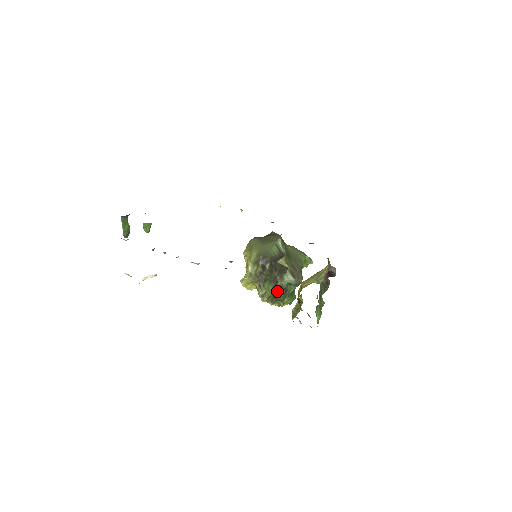
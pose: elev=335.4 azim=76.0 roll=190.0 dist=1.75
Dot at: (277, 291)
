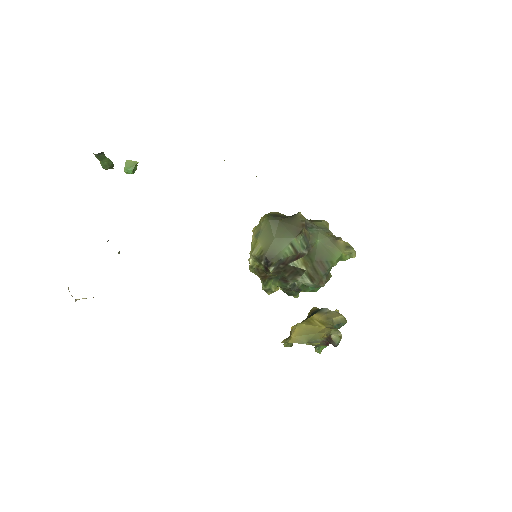
Dot at: (287, 288)
